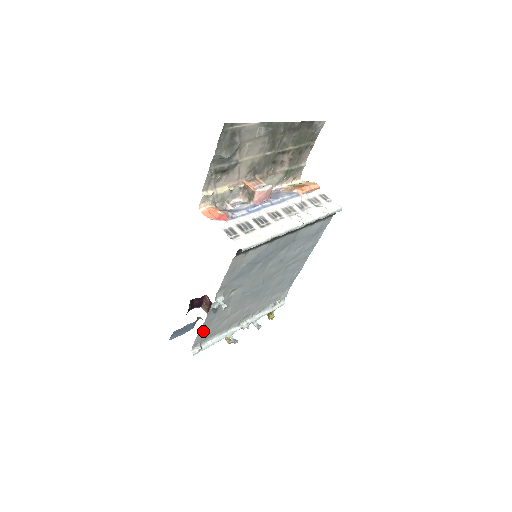
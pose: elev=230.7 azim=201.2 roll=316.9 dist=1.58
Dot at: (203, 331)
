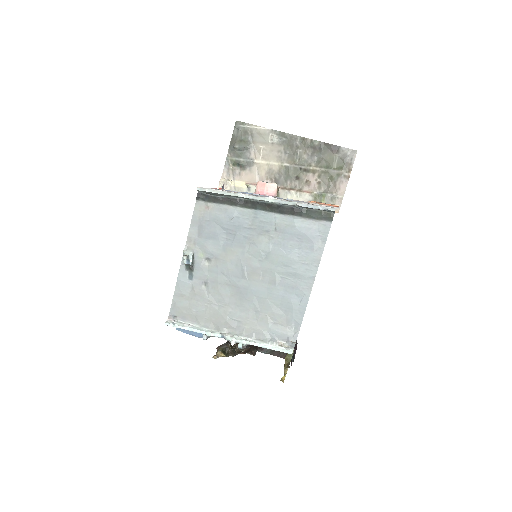
Dot at: (179, 299)
